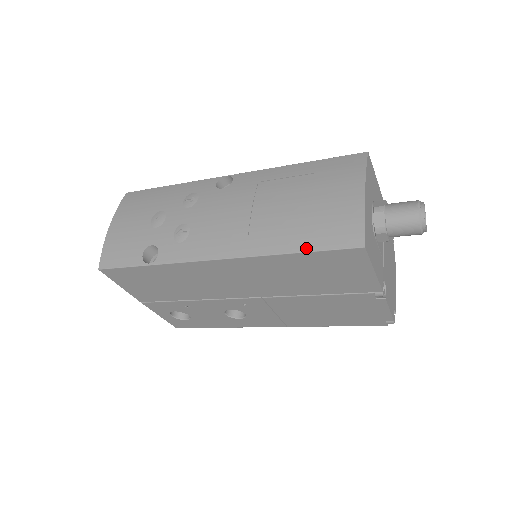
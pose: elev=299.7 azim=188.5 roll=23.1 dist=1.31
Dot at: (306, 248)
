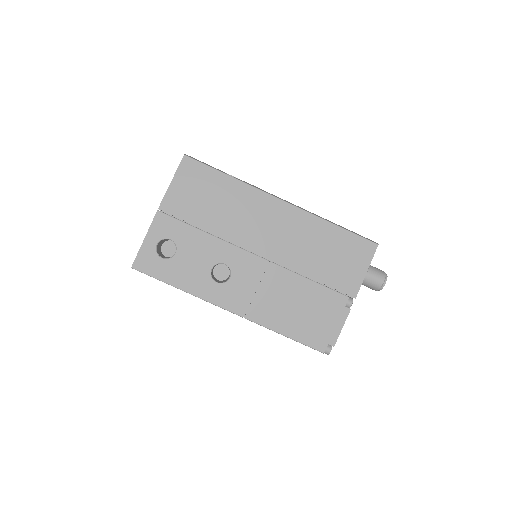
Dot at: (345, 228)
